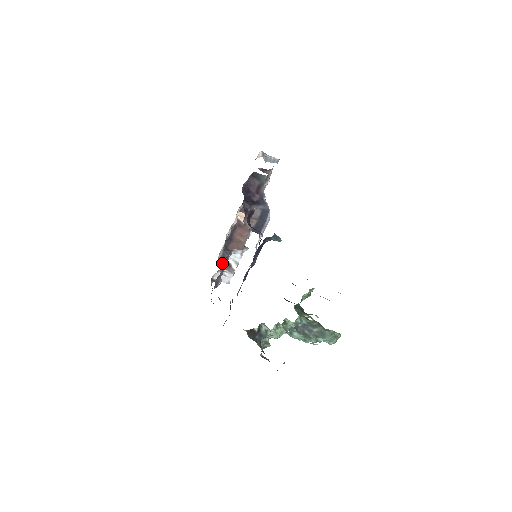
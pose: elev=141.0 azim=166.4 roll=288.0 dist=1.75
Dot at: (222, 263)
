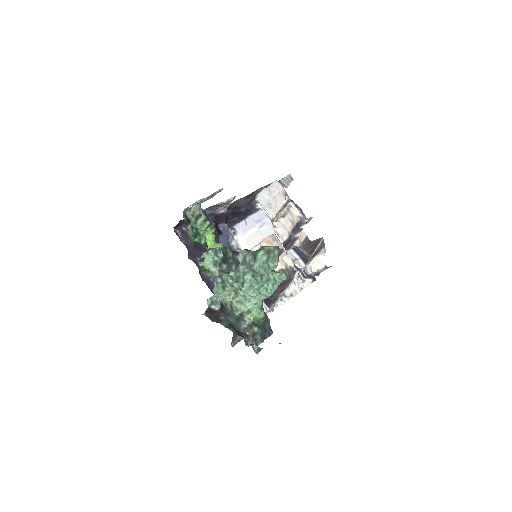
Dot at: (269, 297)
